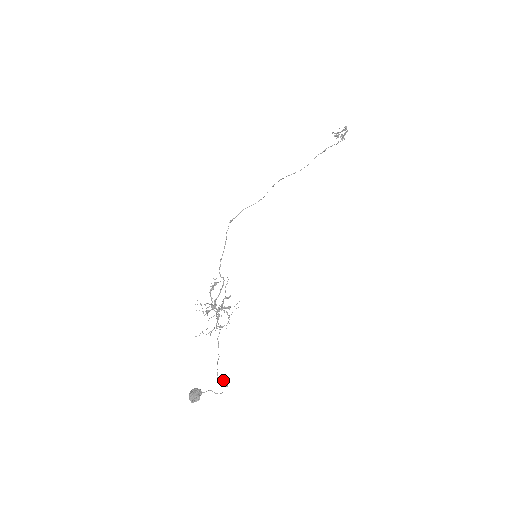
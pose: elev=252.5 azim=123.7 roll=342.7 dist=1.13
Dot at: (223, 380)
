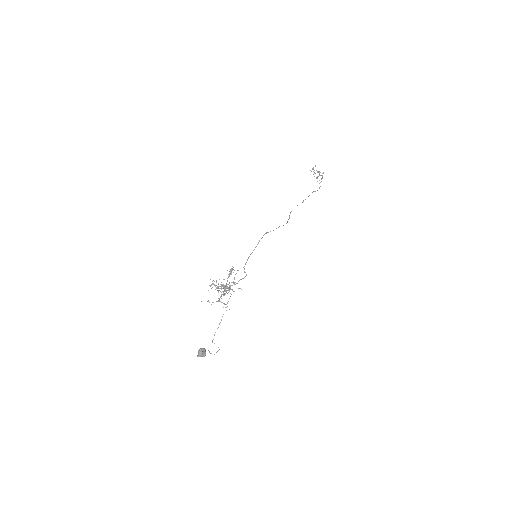
Dot at: occluded
